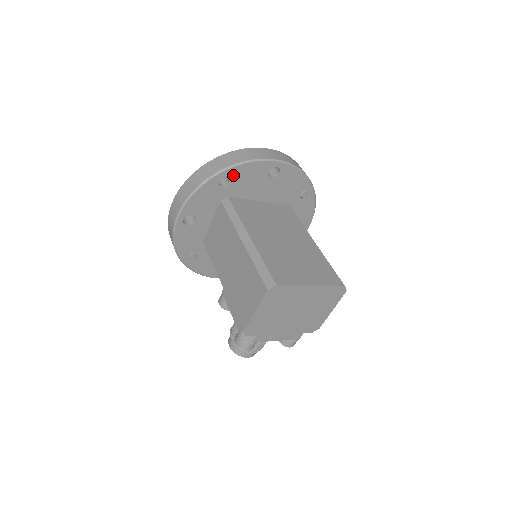
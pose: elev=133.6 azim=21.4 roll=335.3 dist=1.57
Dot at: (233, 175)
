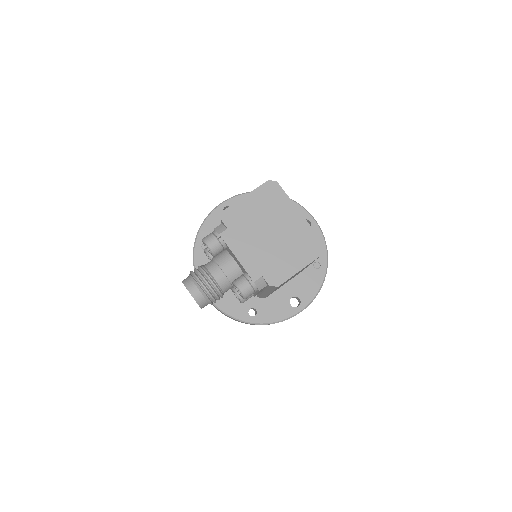
Dot at: occluded
